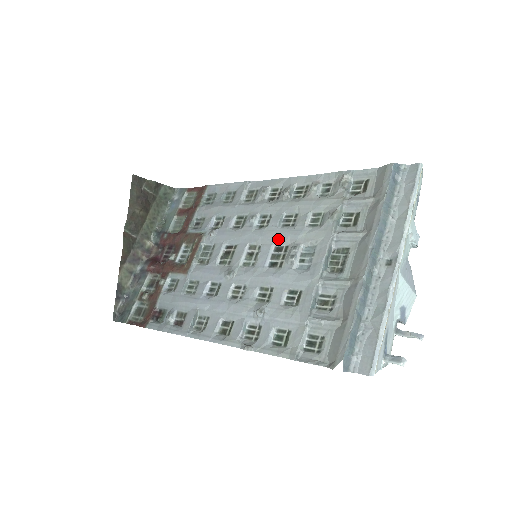
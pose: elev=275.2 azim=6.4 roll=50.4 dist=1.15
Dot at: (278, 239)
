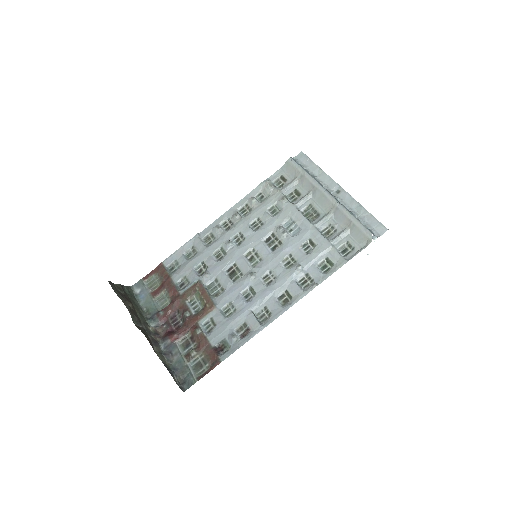
Dot at: (262, 236)
